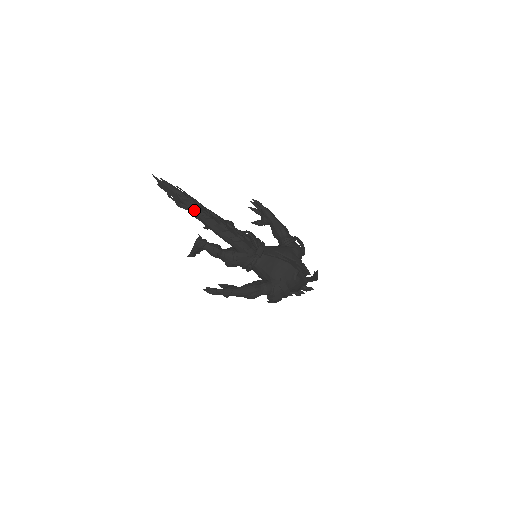
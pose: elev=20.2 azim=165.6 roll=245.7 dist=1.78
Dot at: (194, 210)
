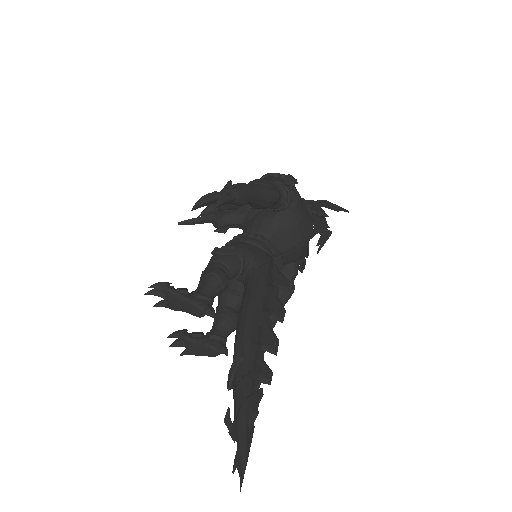
Dot at: occluded
